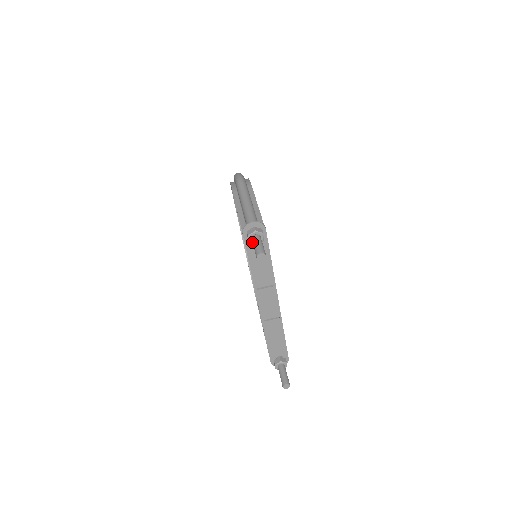
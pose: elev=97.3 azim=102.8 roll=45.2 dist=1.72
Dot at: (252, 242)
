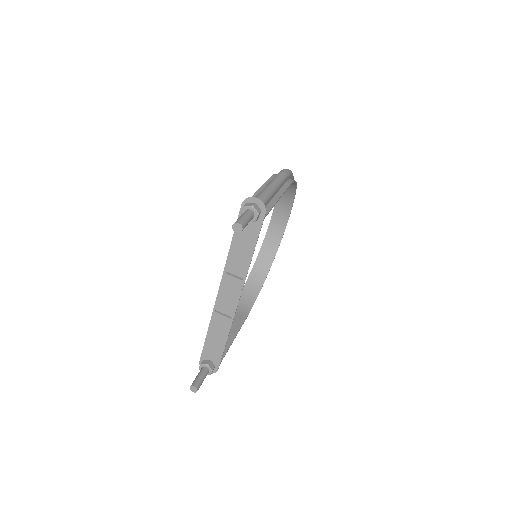
Dot at: (242, 214)
